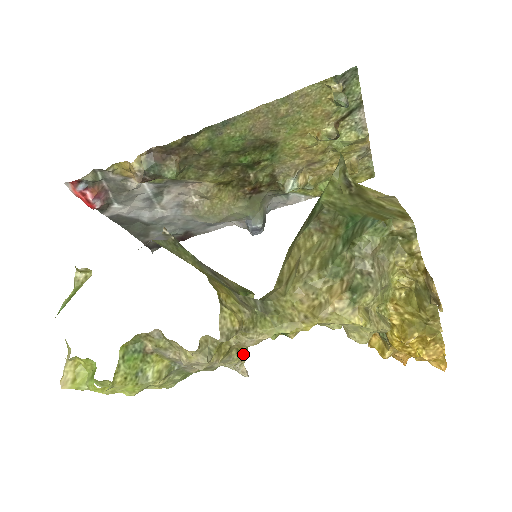
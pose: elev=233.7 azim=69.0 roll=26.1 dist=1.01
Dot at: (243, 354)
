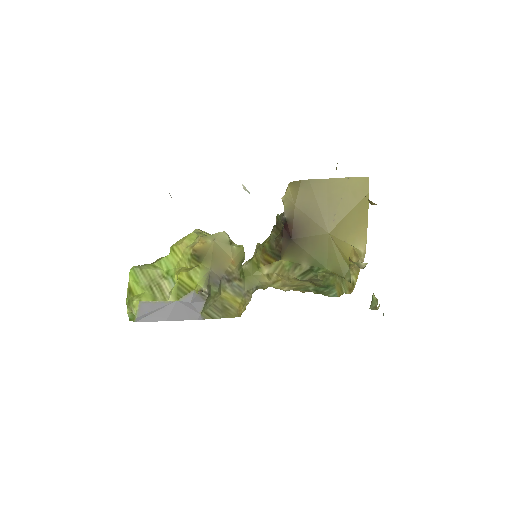
Dot at: occluded
